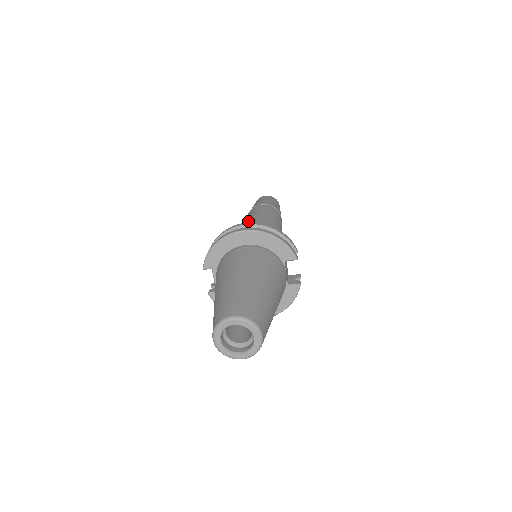
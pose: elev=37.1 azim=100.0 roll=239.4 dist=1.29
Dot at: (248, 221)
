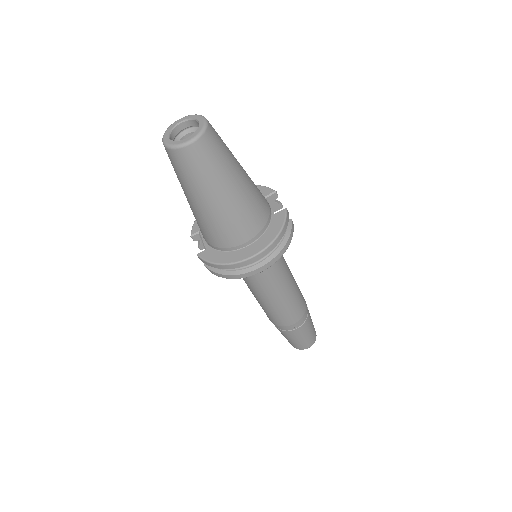
Dot at: occluded
